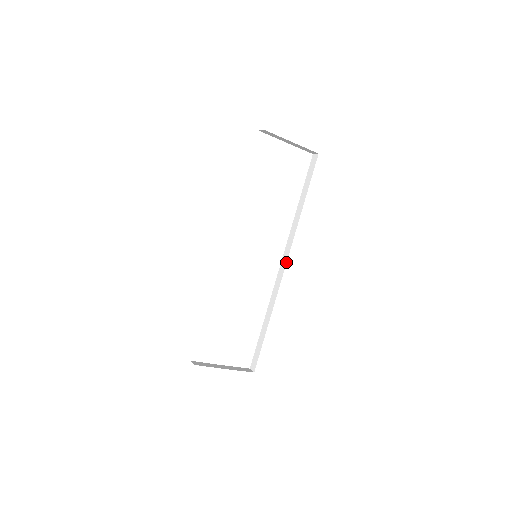
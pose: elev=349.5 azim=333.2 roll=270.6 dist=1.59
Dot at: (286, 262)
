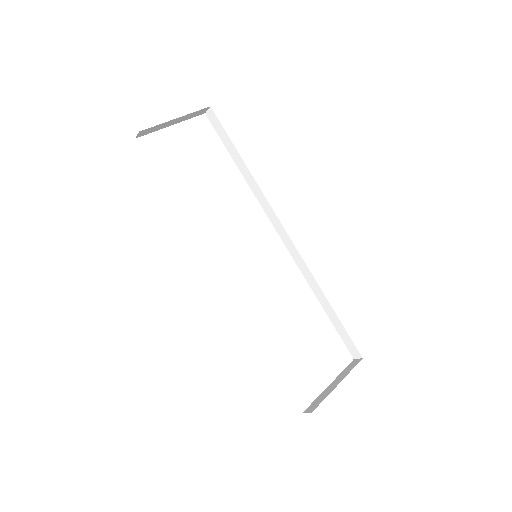
Dot at: (286, 233)
